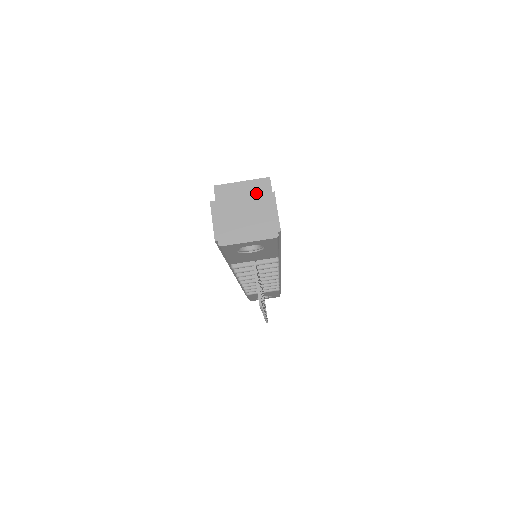
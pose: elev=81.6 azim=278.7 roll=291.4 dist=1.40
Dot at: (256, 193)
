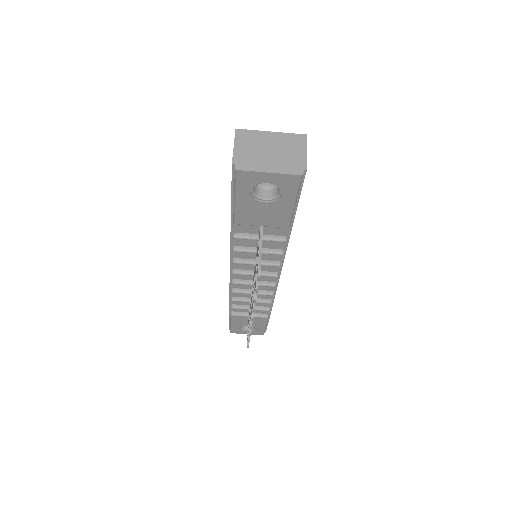
Dot at: occluded
